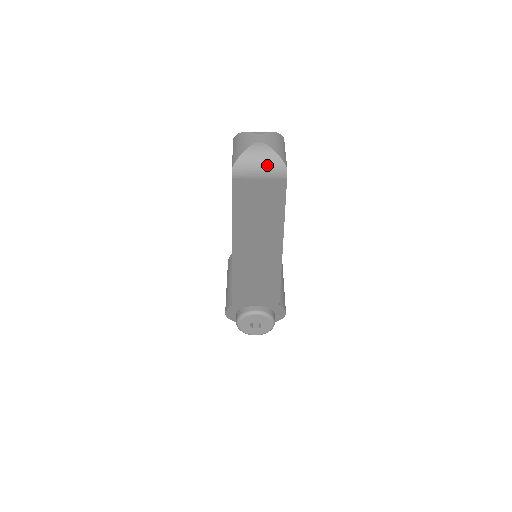
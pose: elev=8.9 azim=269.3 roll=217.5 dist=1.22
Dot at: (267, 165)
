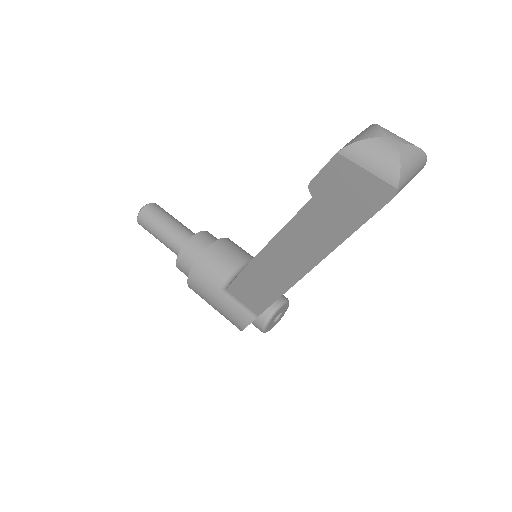
Dot at: (417, 165)
